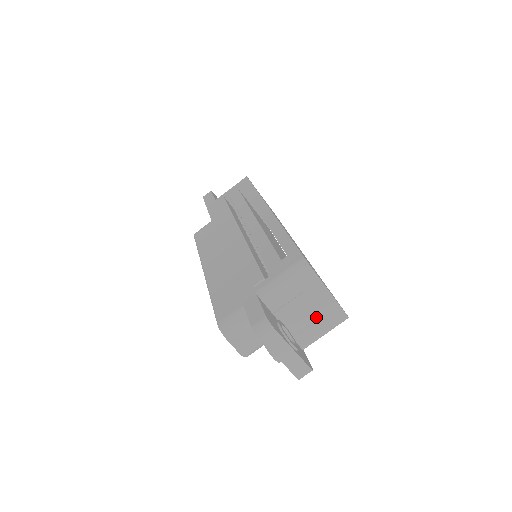
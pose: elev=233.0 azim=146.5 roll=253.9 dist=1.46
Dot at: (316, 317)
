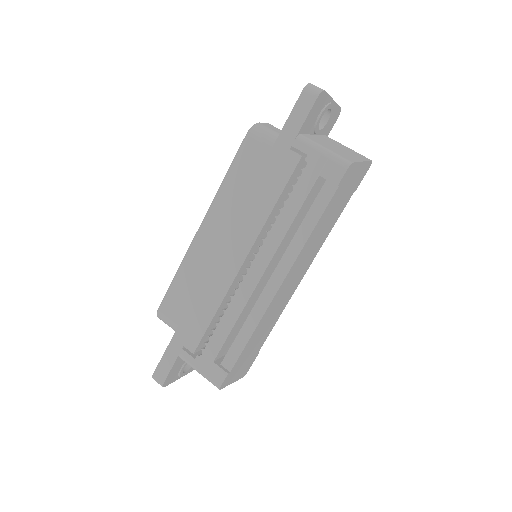
Dot at: occluded
